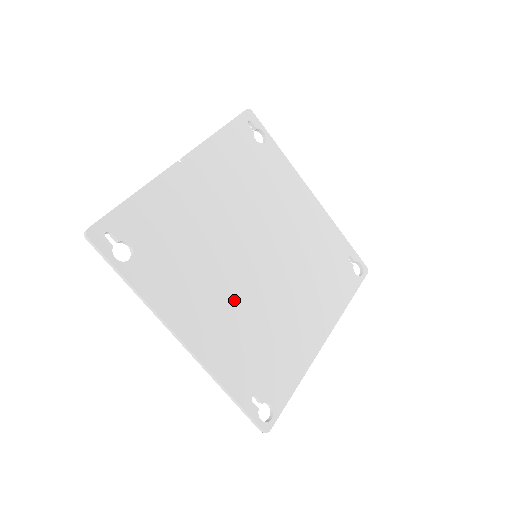
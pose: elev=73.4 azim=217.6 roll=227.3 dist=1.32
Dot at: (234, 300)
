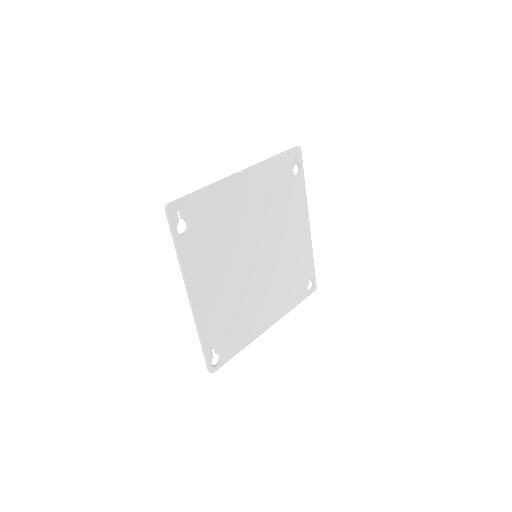
Dot at: (231, 282)
